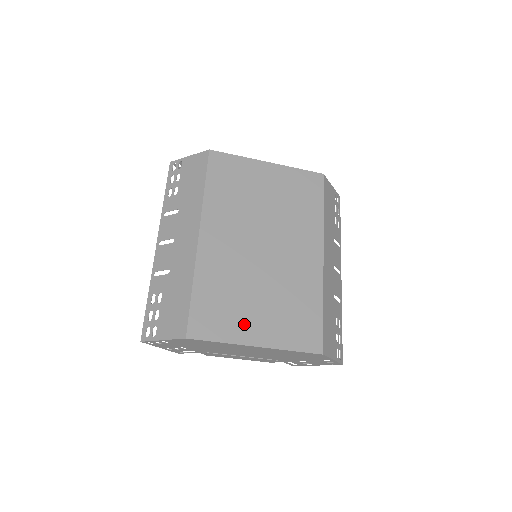
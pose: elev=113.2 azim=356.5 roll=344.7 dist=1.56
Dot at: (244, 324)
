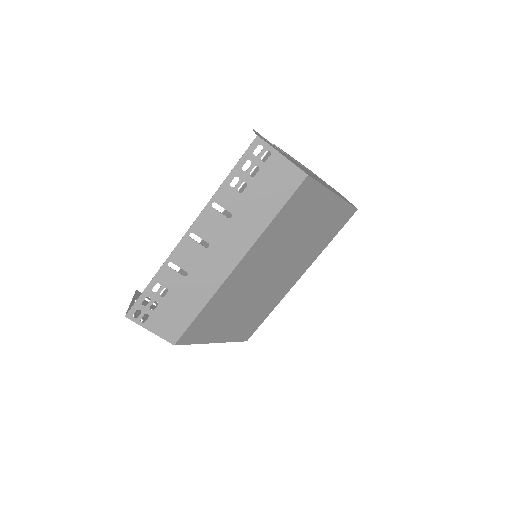
Dot at: (218, 330)
